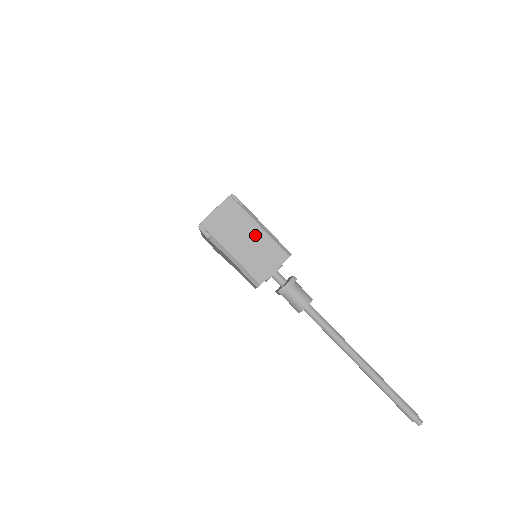
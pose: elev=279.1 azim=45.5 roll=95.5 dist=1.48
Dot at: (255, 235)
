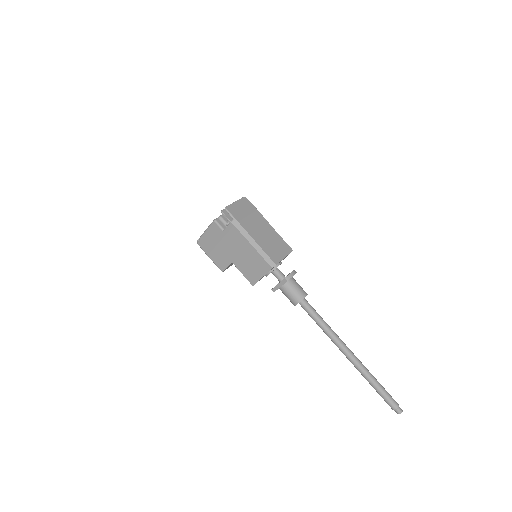
Dot at: (267, 228)
